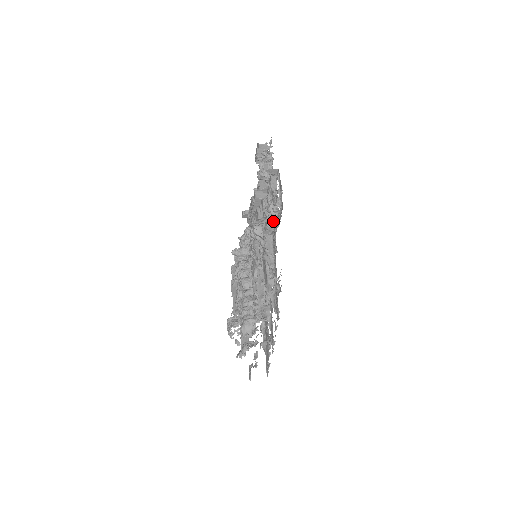
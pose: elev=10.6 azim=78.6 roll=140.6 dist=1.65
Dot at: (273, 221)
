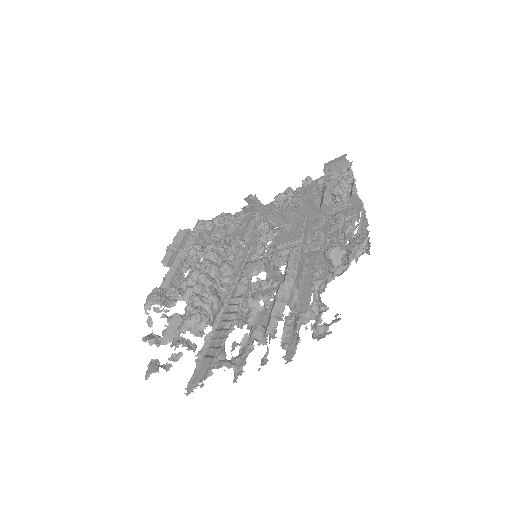
Dot at: (355, 256)
